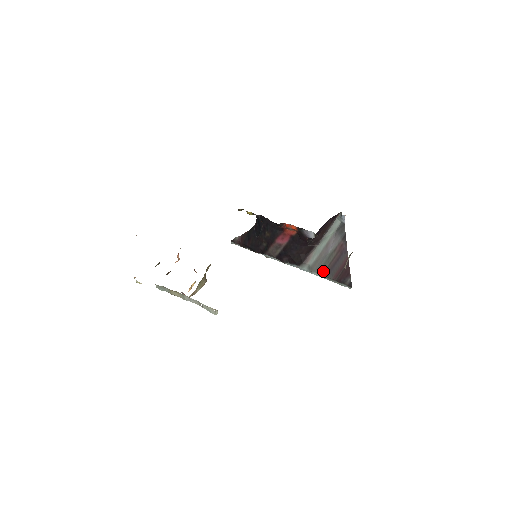
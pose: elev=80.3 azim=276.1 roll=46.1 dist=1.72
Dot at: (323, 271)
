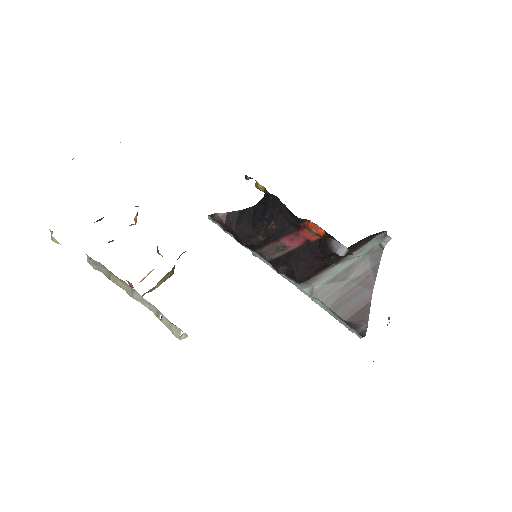
Dot at: (331, 302)
